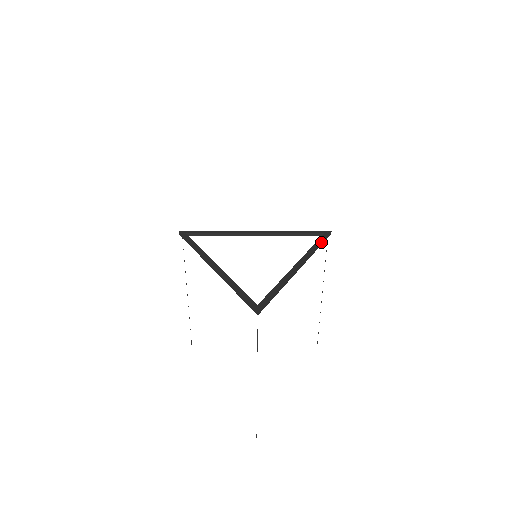
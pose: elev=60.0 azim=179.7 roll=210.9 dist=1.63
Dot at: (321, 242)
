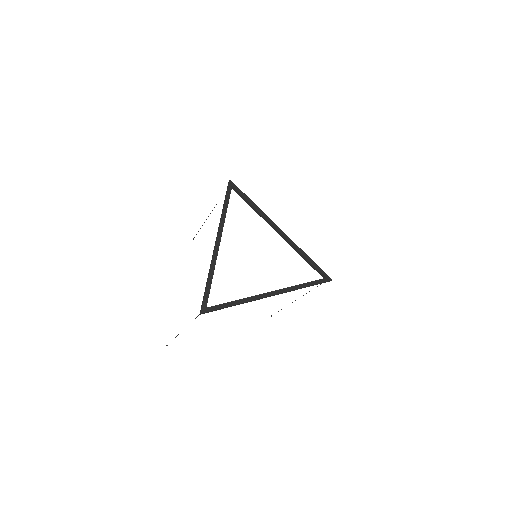
Dot at: (312, 285)
